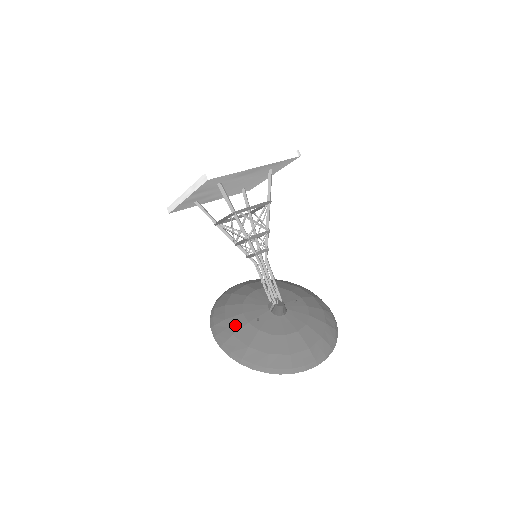
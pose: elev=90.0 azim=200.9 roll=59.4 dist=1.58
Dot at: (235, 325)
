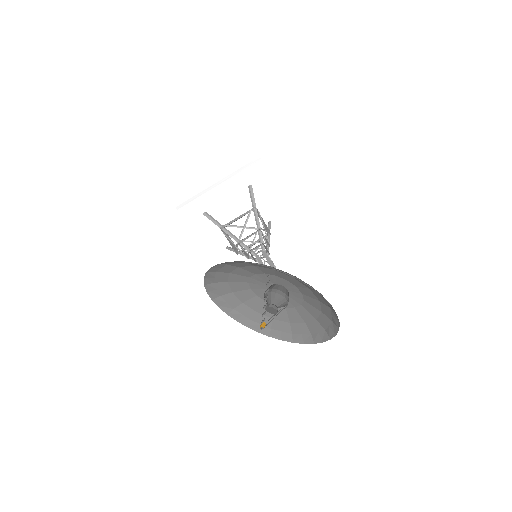
Dot at: (249, 265)
